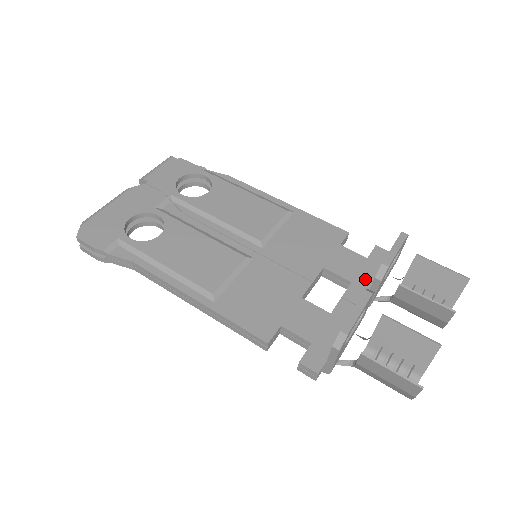
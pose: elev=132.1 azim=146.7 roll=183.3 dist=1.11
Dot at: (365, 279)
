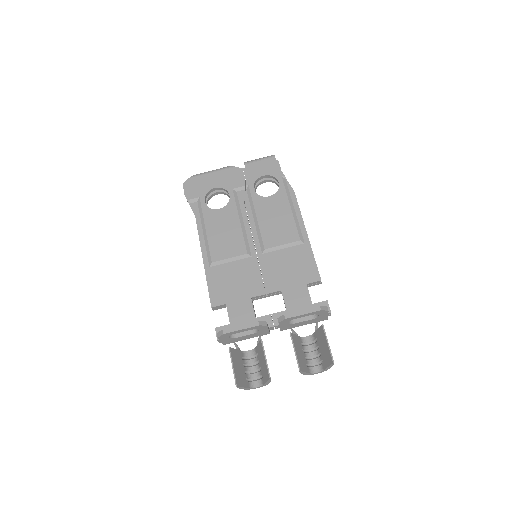
Dot at: occluded
